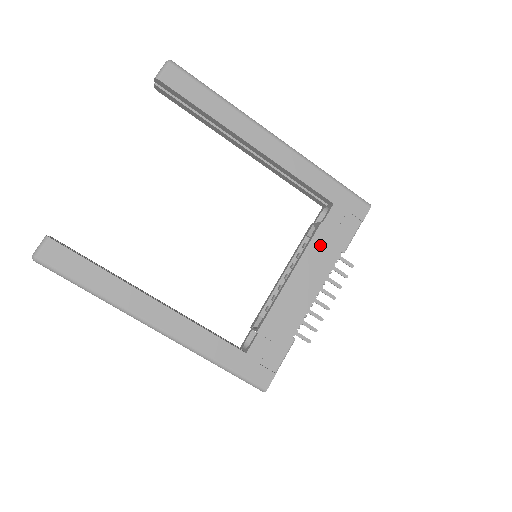
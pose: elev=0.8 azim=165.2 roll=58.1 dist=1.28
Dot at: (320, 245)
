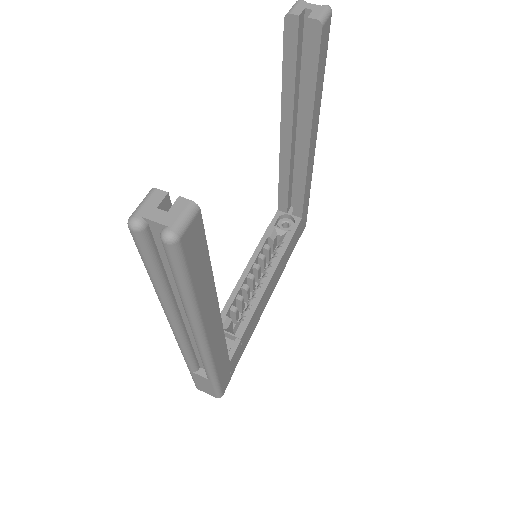
Dot at: (286, 254)
